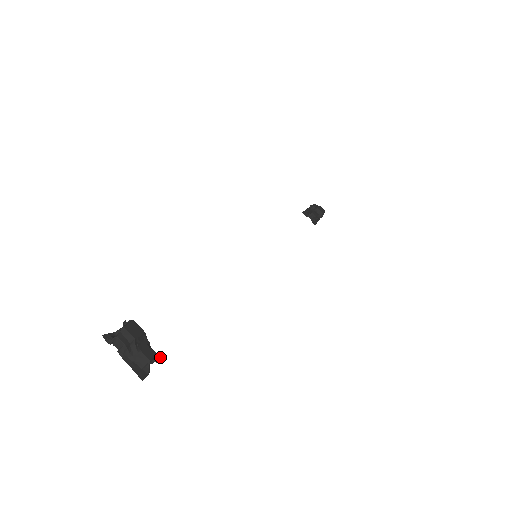
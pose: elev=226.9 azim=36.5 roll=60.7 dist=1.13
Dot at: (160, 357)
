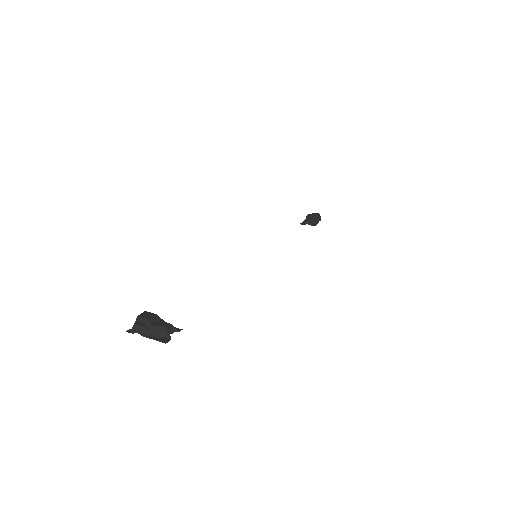
Dot at: (179, 329)
